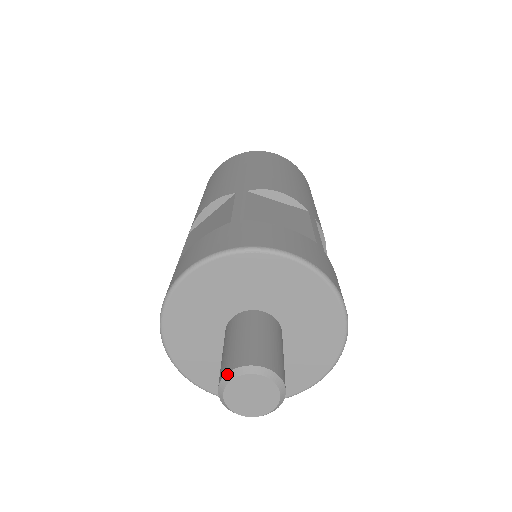
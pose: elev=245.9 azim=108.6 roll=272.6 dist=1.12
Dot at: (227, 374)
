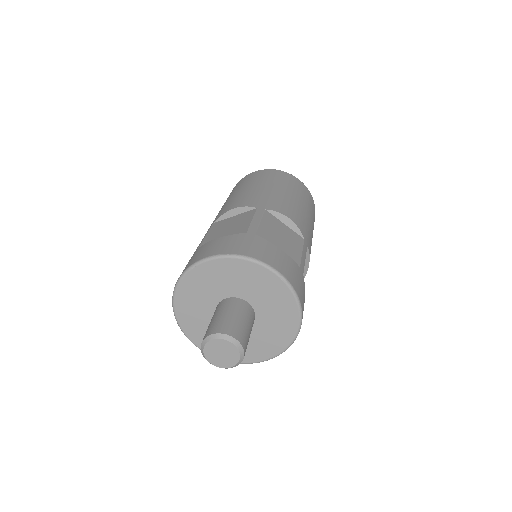
Dot at: (201, 349)
